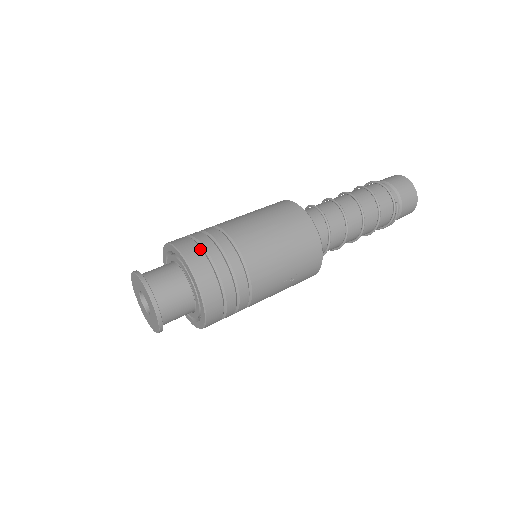
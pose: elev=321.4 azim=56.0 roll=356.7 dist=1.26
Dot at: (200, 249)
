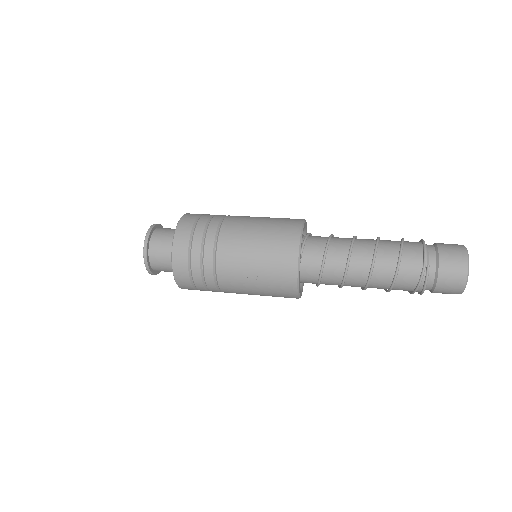
Dot at: (194, 220)
